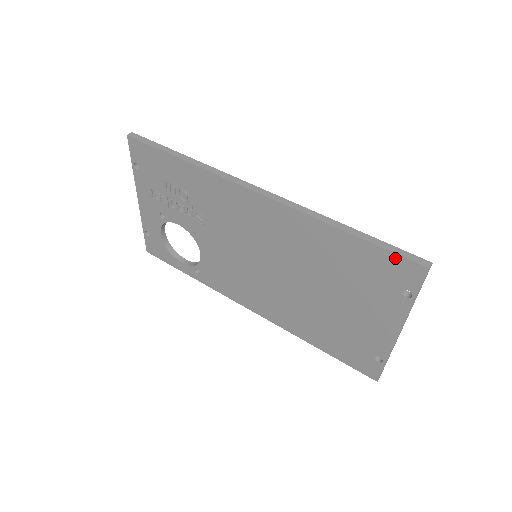
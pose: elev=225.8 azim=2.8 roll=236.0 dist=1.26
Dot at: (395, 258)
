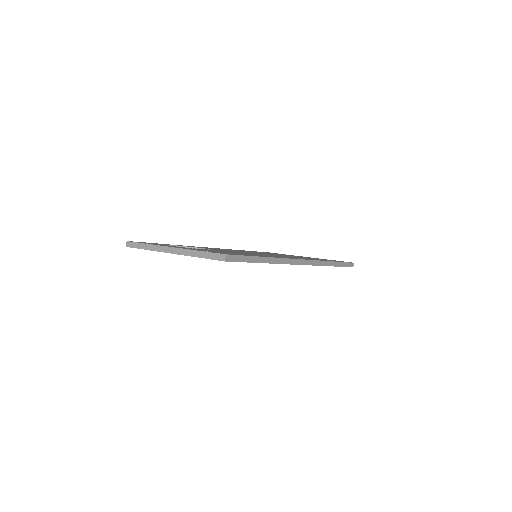
Dot at: occluded
